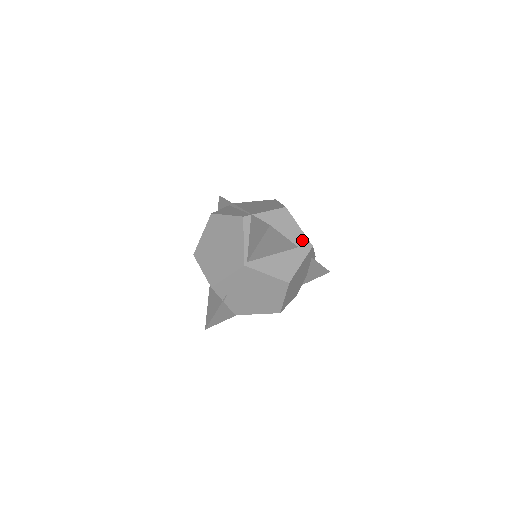
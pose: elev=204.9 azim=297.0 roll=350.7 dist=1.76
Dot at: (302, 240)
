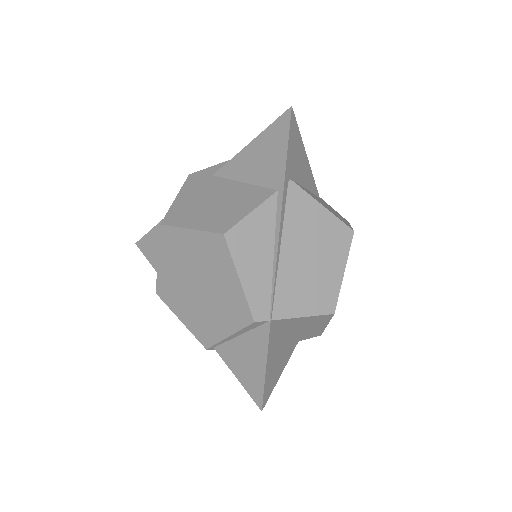
Dot at: (314, 333)
